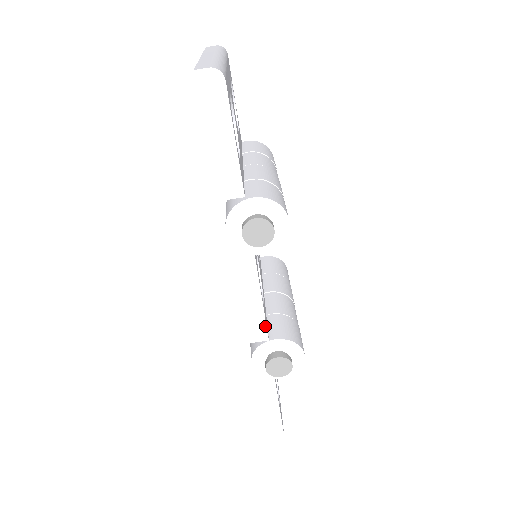
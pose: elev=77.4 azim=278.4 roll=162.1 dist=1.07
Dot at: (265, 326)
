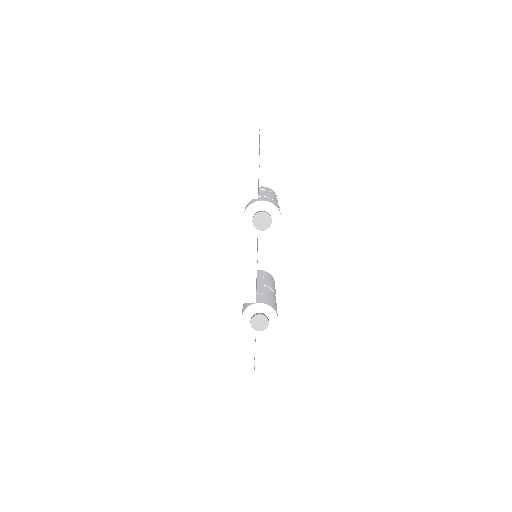
Dot at: (255, 291)
